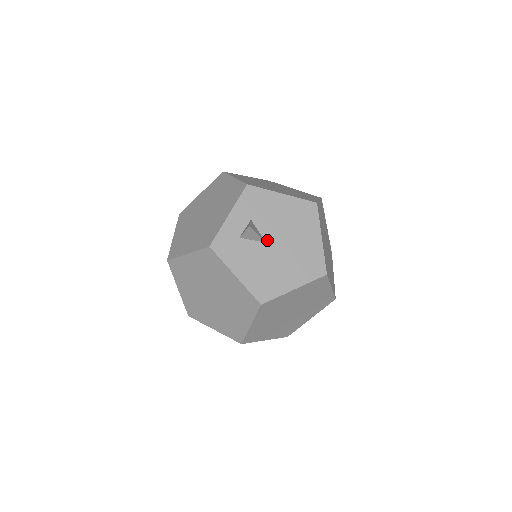
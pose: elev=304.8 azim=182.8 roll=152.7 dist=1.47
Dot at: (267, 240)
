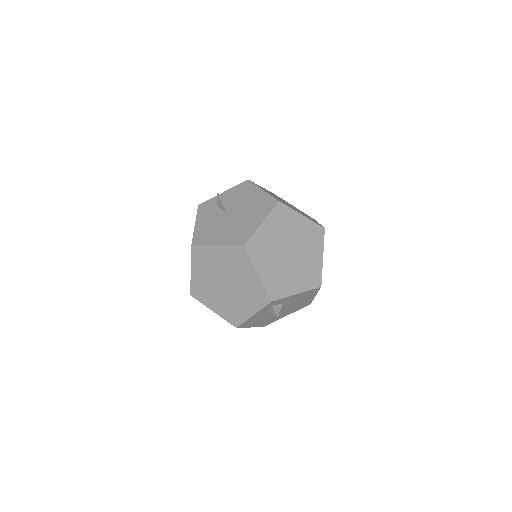
Dot at: (229, 212)
